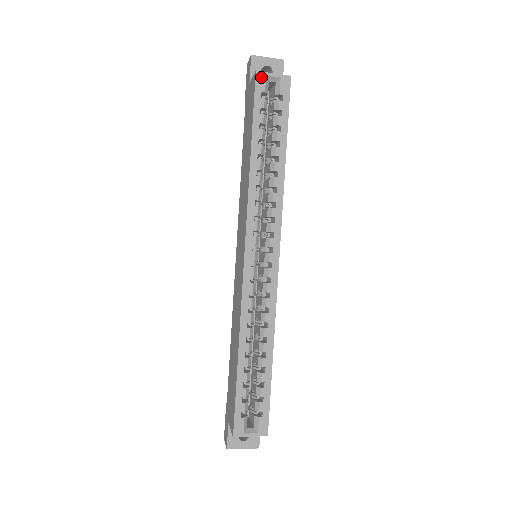
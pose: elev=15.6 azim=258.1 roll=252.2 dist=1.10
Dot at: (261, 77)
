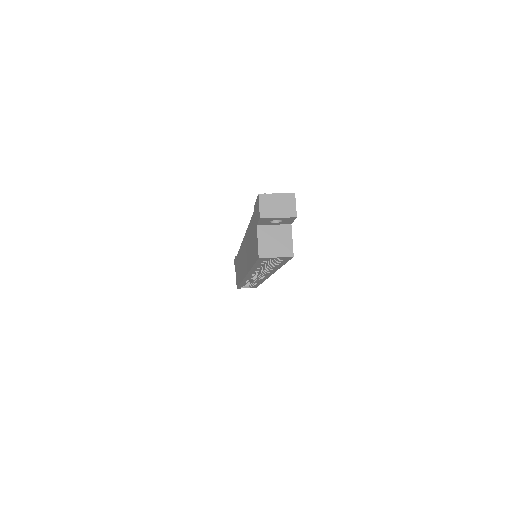
Dot at: (264, 259)
